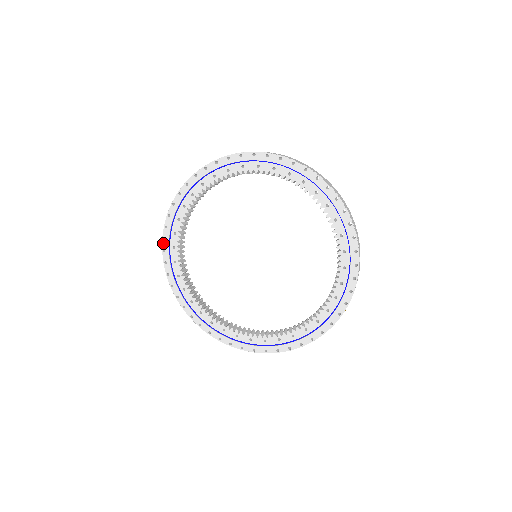
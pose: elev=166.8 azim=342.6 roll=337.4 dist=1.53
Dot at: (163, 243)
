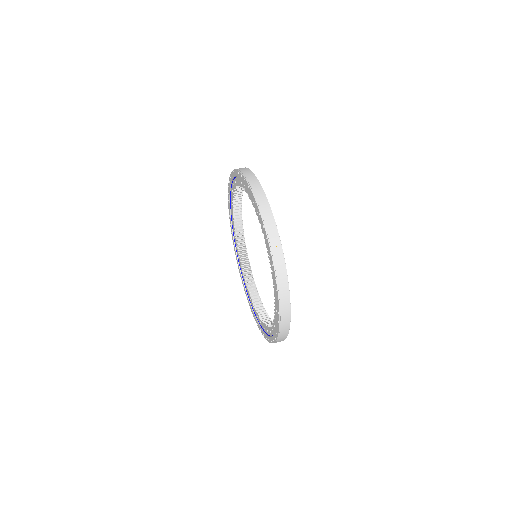
Dot at: (228, 188)
